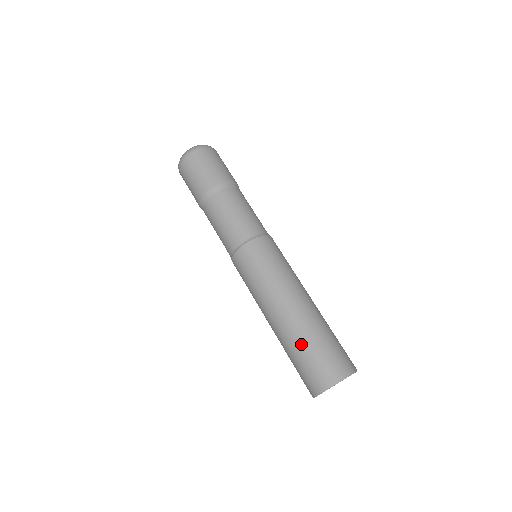
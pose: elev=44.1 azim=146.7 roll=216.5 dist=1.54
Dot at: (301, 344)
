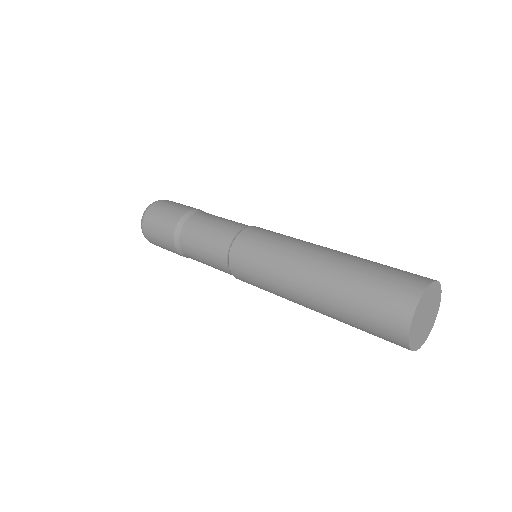
Dot at: (349, 288)
